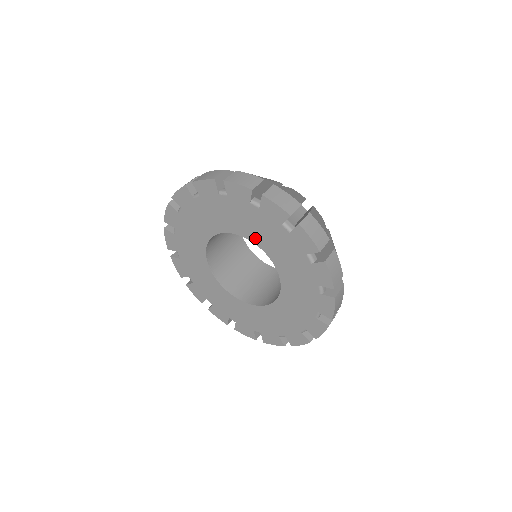
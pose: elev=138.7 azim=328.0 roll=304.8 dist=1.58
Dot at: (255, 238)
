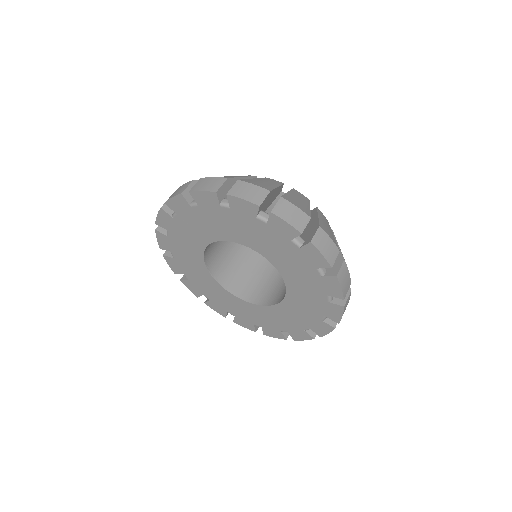
Dot at: (278, 263)
